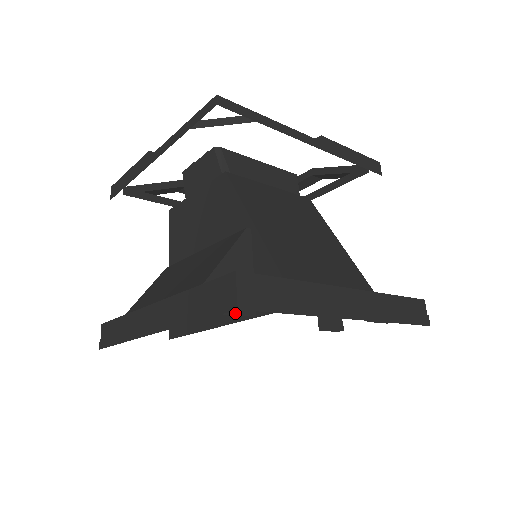
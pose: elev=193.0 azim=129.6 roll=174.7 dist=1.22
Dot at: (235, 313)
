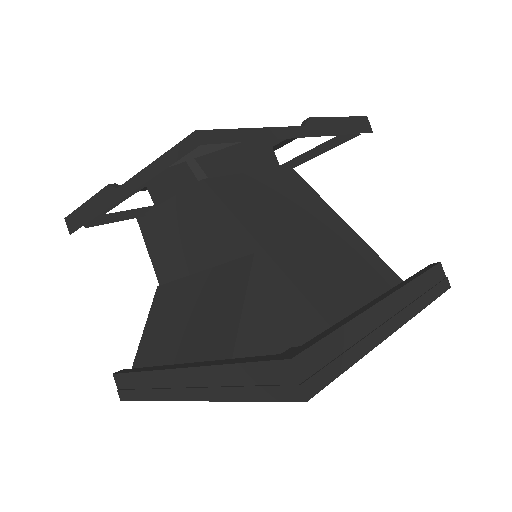
Dot at: occluded
